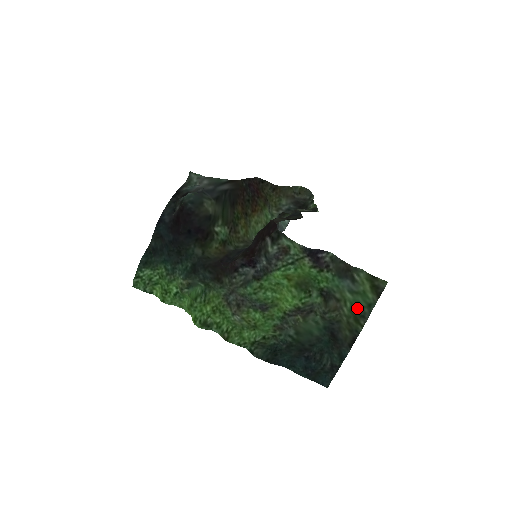
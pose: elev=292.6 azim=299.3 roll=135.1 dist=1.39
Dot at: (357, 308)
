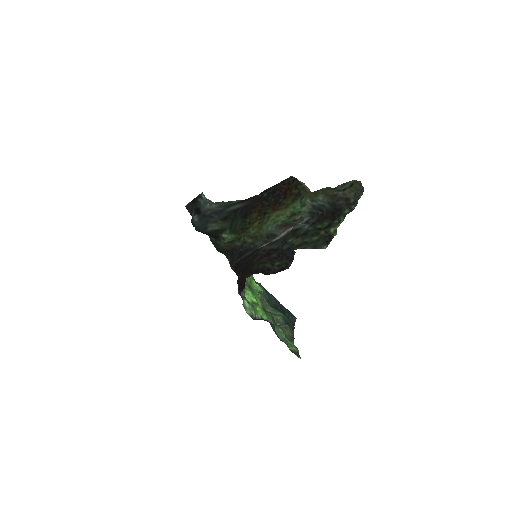
Dot at: (290, 341)
